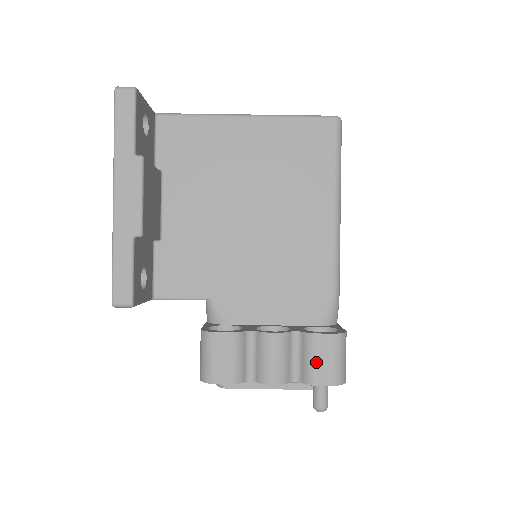
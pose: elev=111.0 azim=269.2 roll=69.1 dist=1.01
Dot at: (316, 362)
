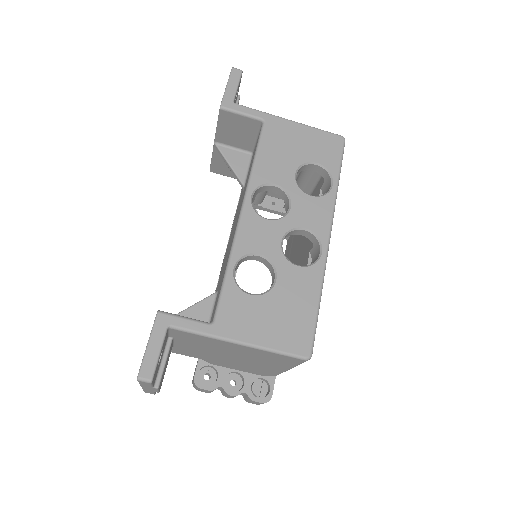
Dot at: (251, 402)
